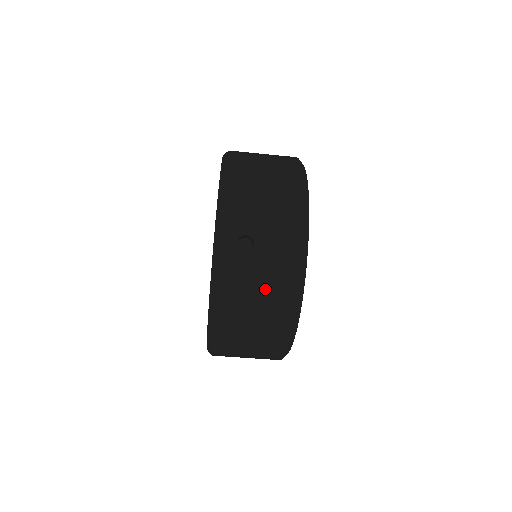
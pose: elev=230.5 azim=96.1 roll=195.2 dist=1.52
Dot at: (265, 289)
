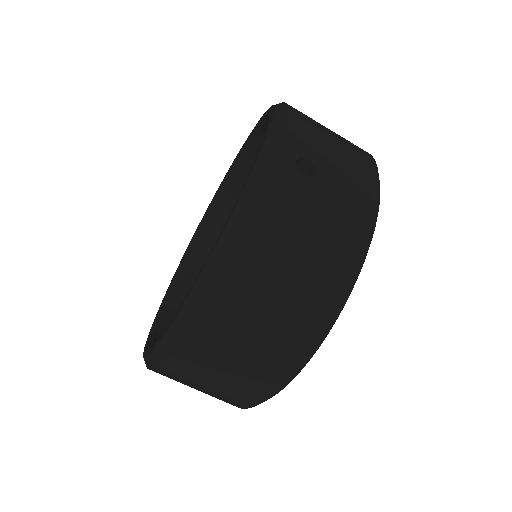
Dot at: (315, 239)
